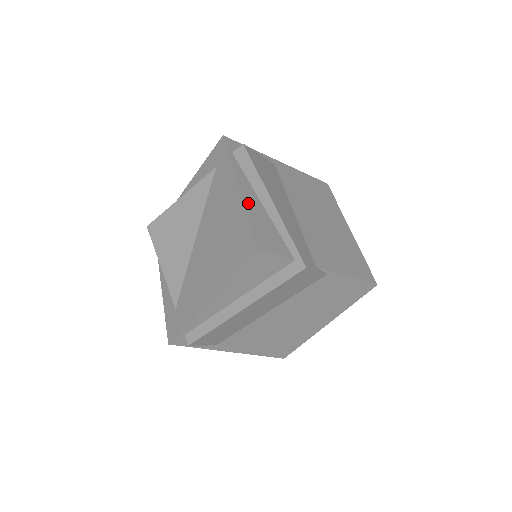
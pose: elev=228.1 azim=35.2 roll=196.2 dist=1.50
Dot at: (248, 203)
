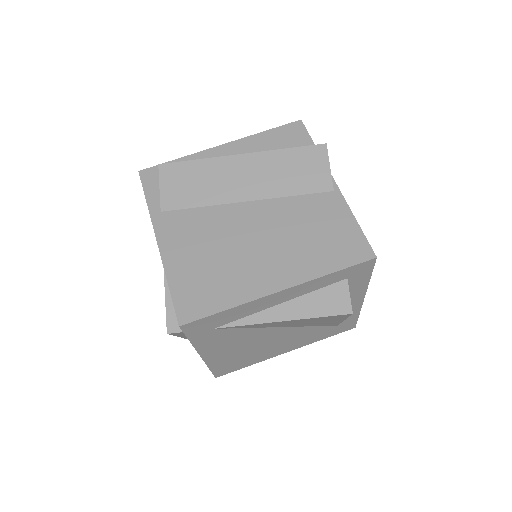
Dot at: occluded
